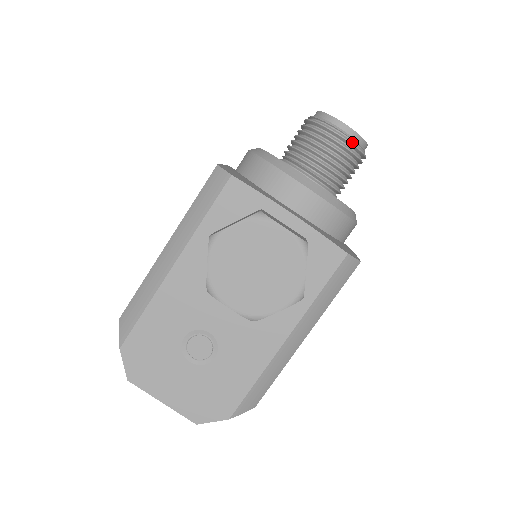
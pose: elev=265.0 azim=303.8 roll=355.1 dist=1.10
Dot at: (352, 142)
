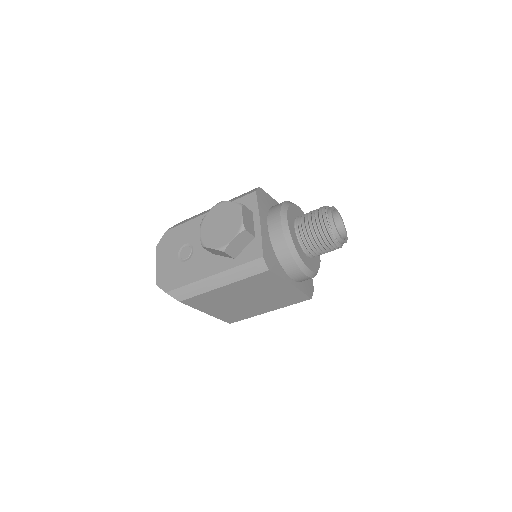
Dot at: (327, 225)
